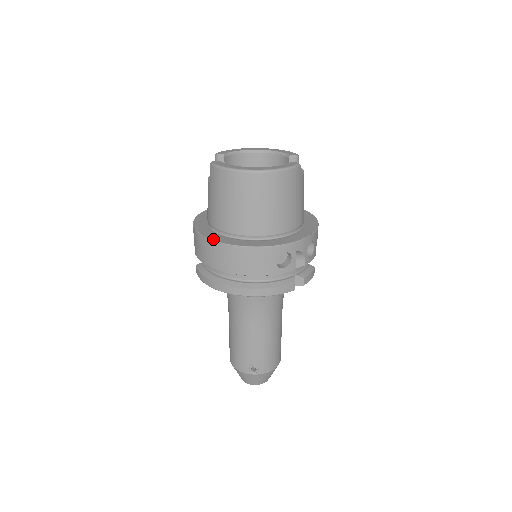
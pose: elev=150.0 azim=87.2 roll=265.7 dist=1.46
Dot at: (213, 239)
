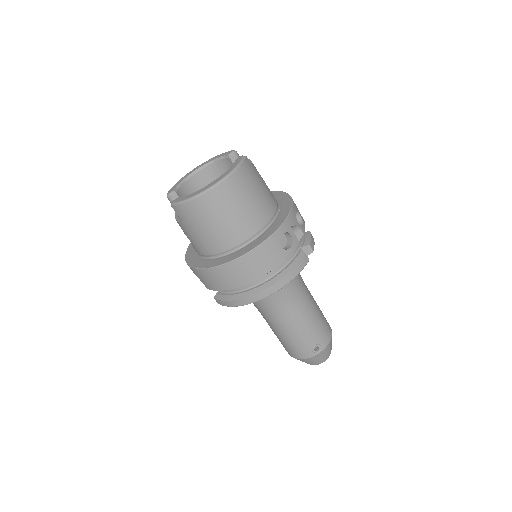
Dot at: (218, 265)
